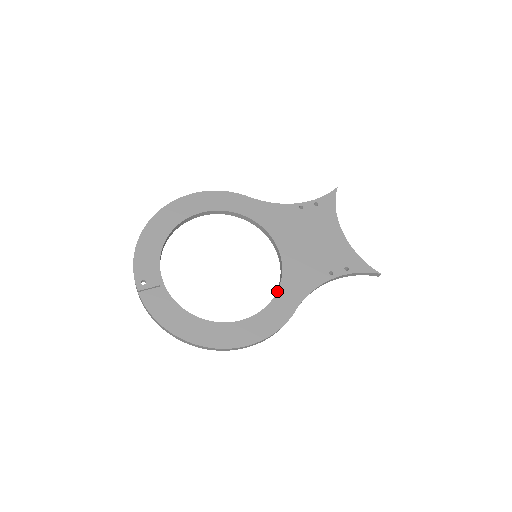
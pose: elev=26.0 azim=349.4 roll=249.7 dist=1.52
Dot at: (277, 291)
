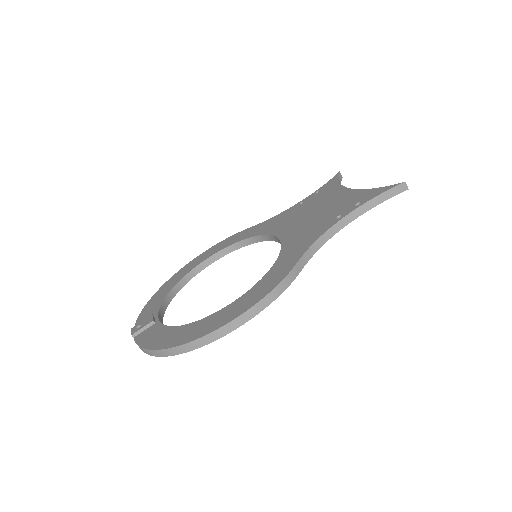
Dot at: (275, 262)
